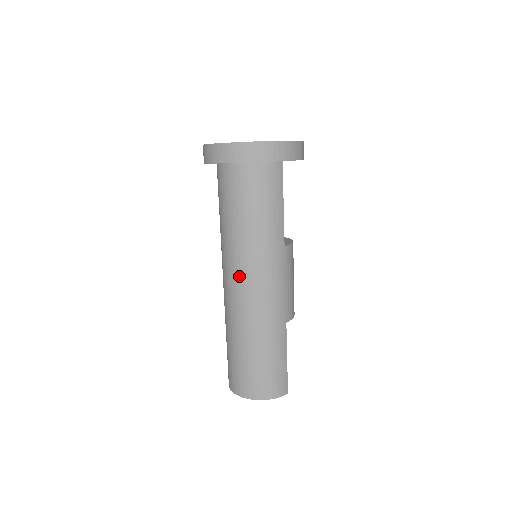
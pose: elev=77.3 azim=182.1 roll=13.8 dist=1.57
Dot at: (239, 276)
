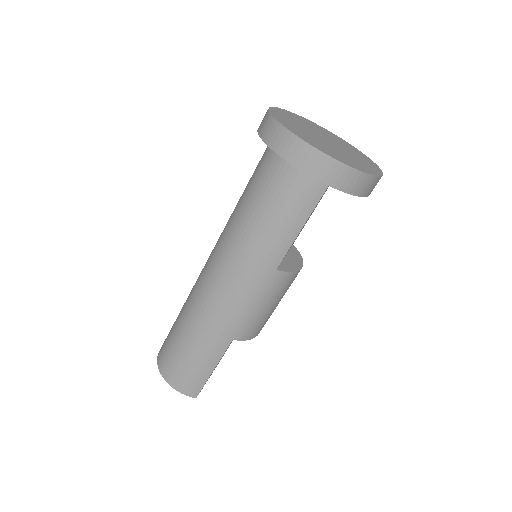
Dot at: (216, 263)
